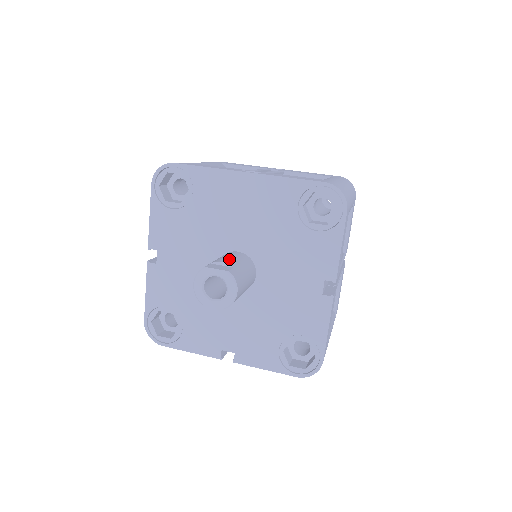
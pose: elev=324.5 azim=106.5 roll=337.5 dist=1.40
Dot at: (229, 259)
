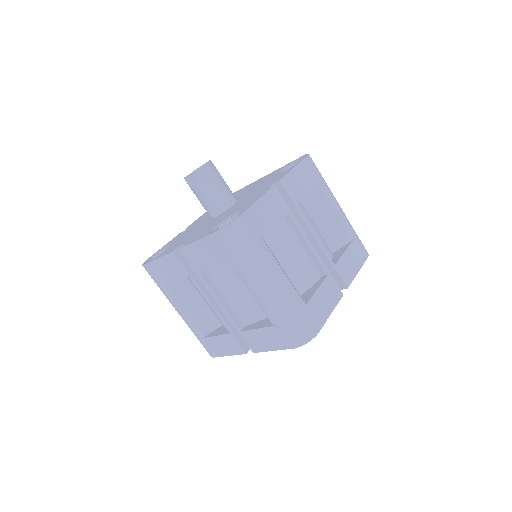
Dot at: occluded
